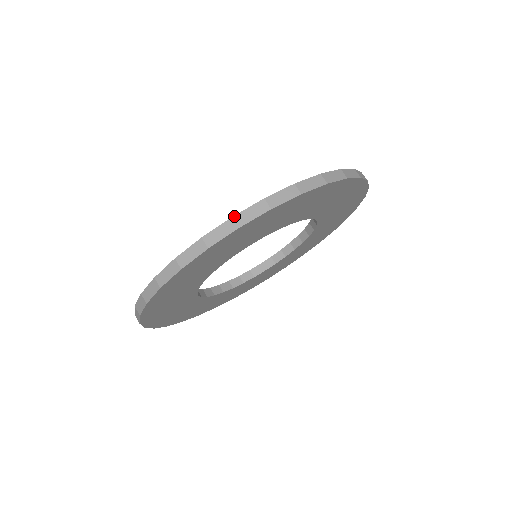
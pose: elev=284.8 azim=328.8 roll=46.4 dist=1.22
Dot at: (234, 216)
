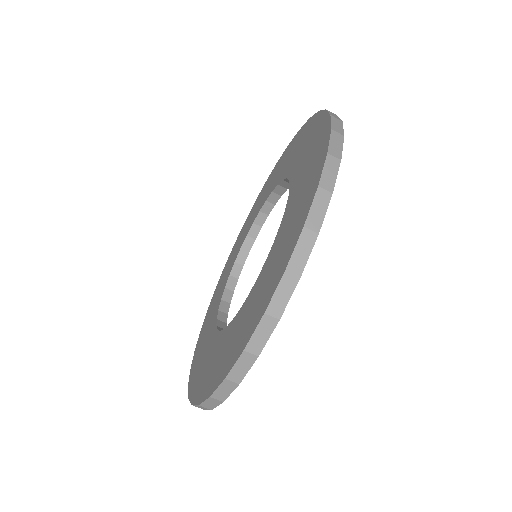
Dot at: (245, 349)
